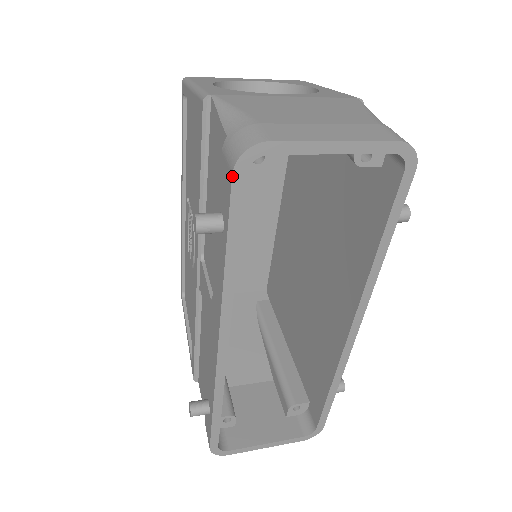
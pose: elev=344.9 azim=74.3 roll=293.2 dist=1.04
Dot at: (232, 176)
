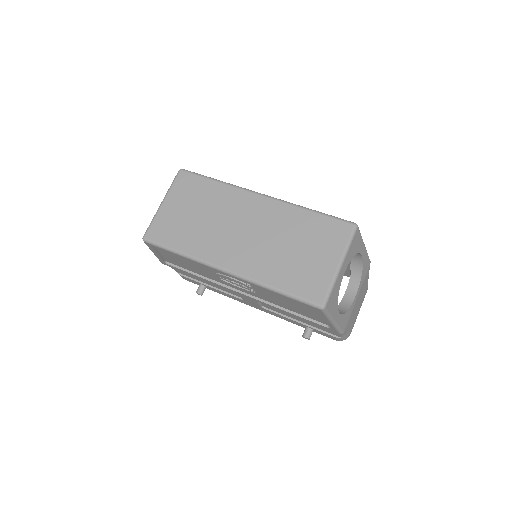
Dot at: occluded
